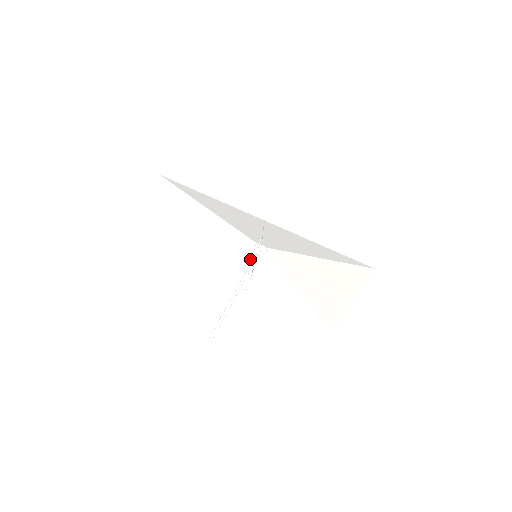
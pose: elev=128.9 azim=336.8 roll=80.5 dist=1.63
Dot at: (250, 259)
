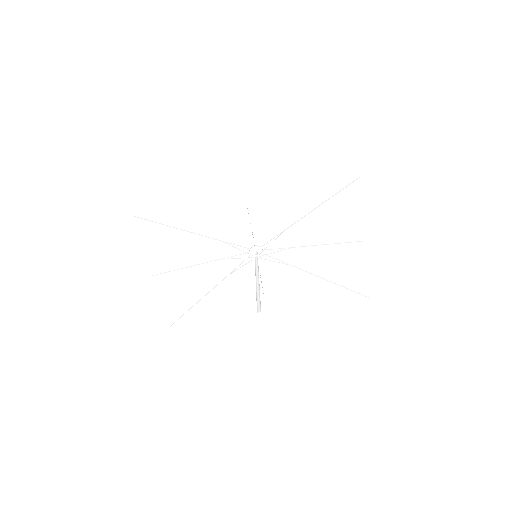
Dot at: (252, 272)
